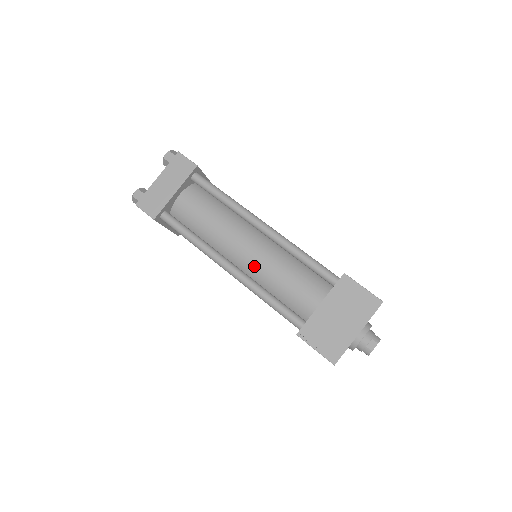
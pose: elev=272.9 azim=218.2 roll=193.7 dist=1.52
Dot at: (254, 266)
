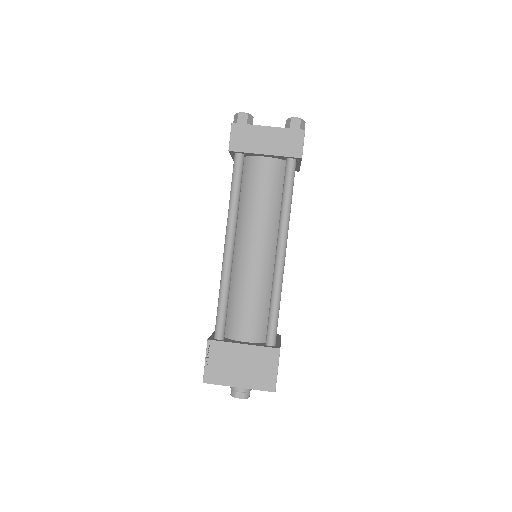
Dot at: (243, 267)
